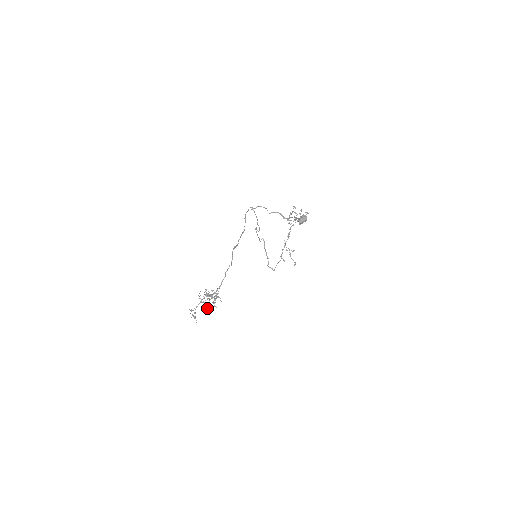
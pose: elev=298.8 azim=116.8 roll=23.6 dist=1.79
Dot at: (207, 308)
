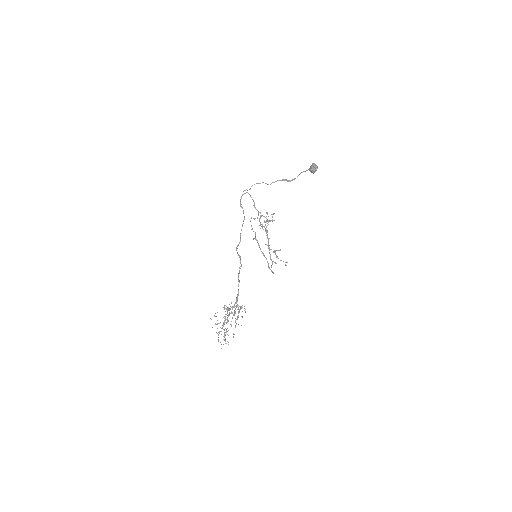
Dot at: occluded
